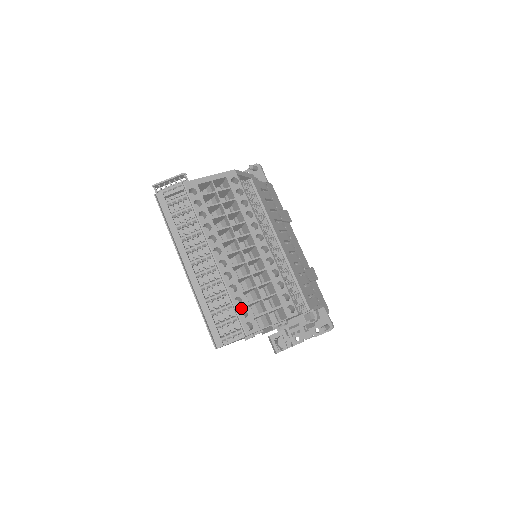
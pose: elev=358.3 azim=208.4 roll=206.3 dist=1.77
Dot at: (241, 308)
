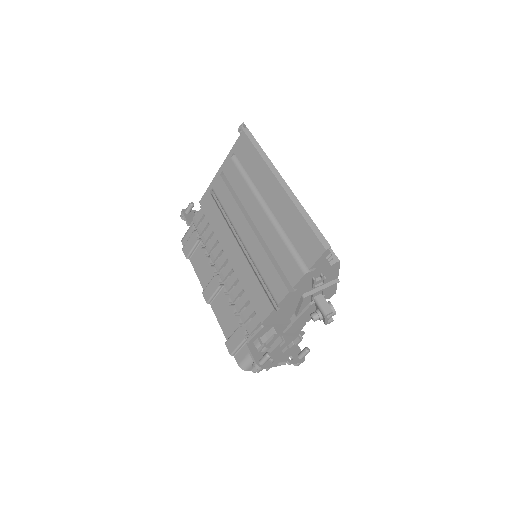
Dot at: occluded
